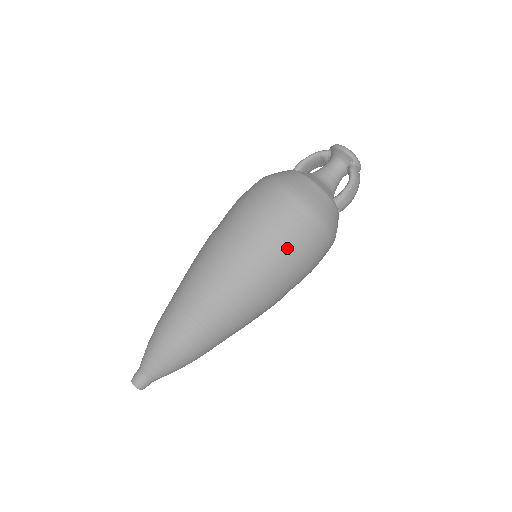
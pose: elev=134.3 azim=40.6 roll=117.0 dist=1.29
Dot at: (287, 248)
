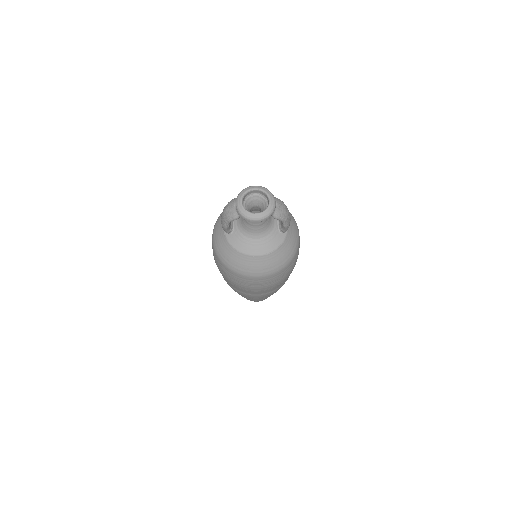
Dot at: occluded
